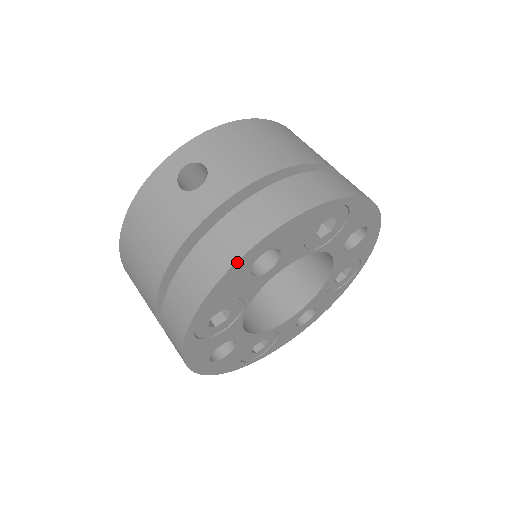
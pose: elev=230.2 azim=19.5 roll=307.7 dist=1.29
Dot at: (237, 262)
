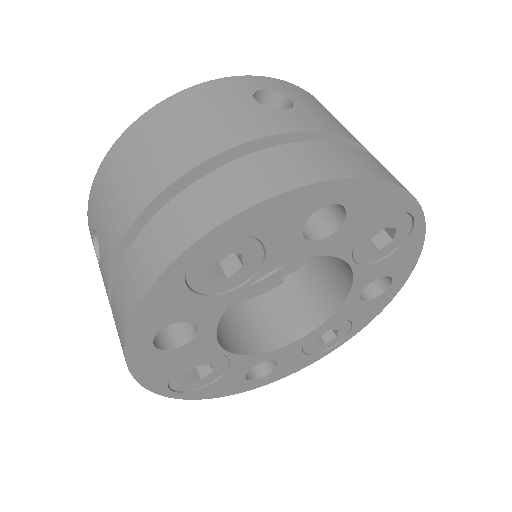
Dot at: (317, 184)
